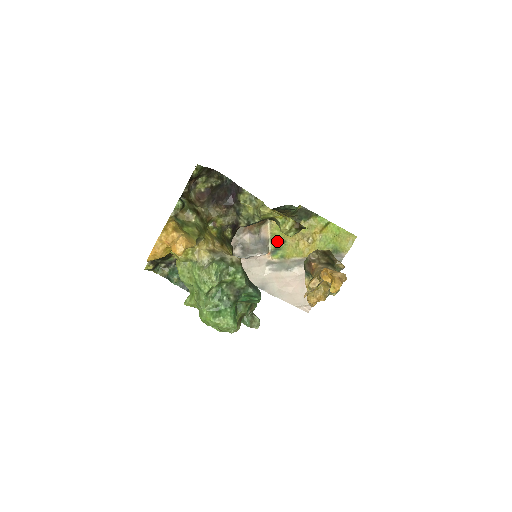
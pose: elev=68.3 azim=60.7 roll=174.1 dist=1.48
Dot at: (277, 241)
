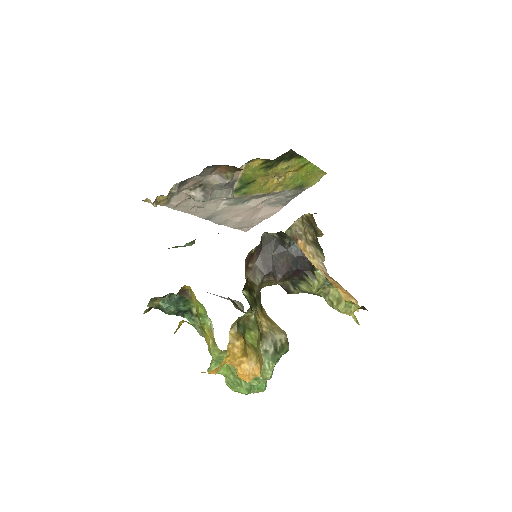
Dot at: (246, 181)
